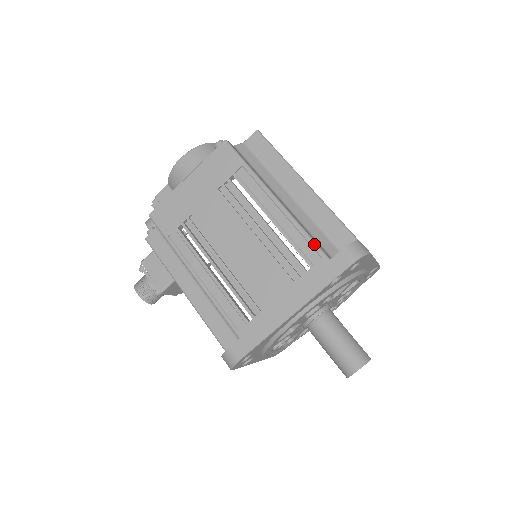
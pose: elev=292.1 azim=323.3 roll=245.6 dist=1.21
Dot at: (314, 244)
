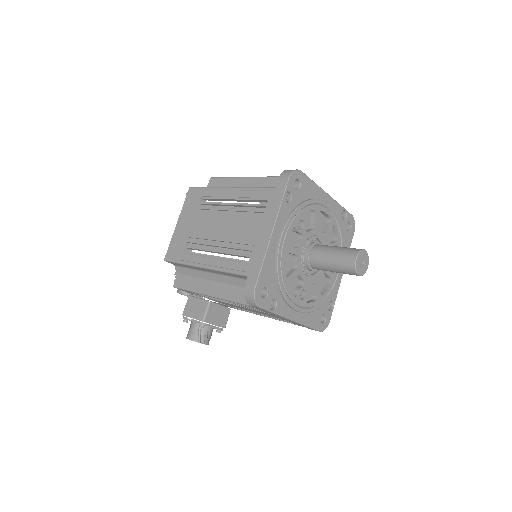
Dot at: (263, 188)
